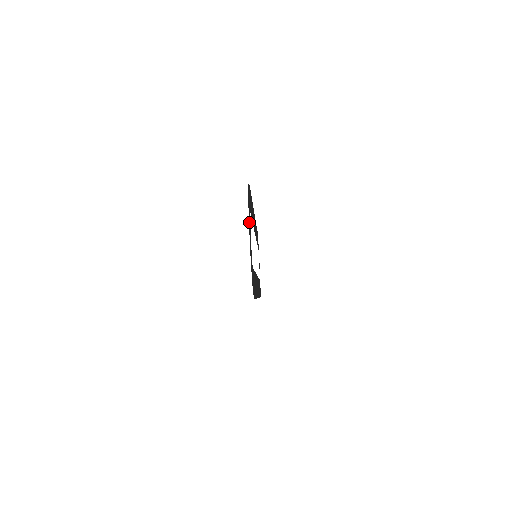
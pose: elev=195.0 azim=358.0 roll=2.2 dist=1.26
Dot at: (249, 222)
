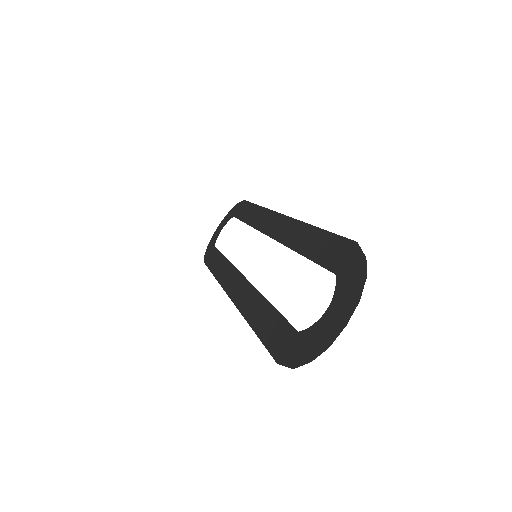
Dot at: (347, 306)
